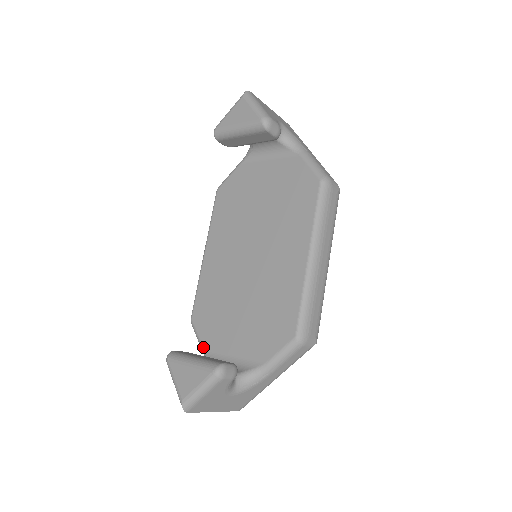
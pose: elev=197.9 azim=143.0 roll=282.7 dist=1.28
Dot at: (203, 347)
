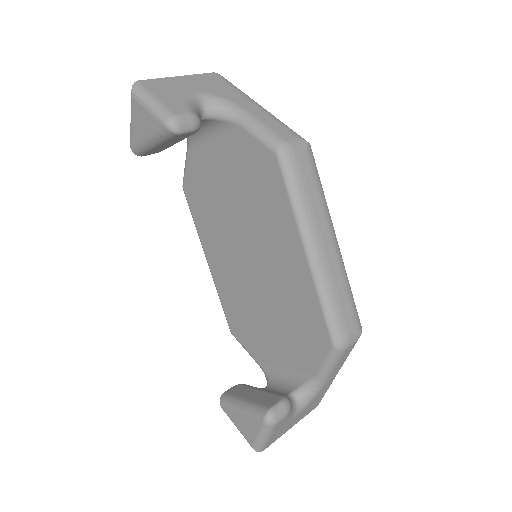
Dot at: occluded
